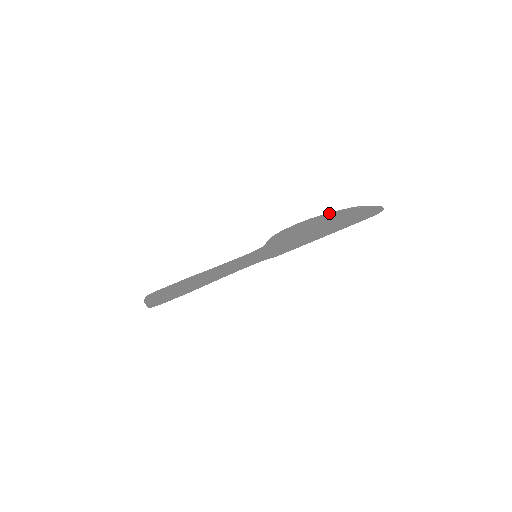
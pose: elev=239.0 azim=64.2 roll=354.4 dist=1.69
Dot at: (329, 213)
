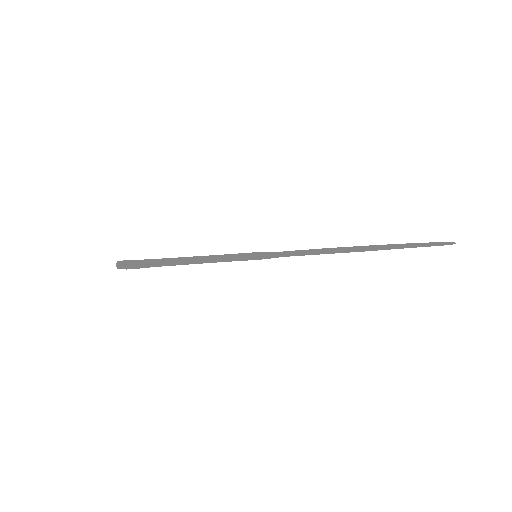
Dot at: (368, 247)
